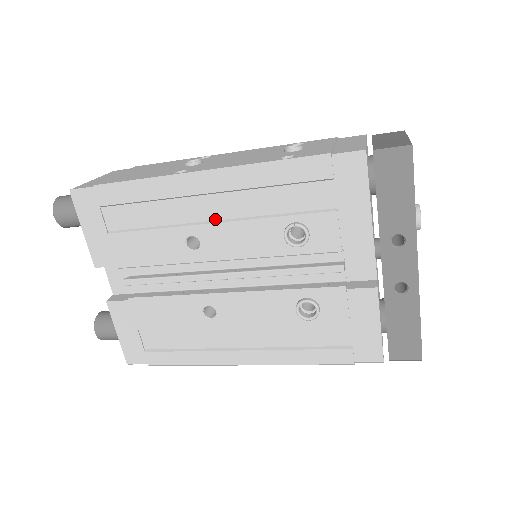
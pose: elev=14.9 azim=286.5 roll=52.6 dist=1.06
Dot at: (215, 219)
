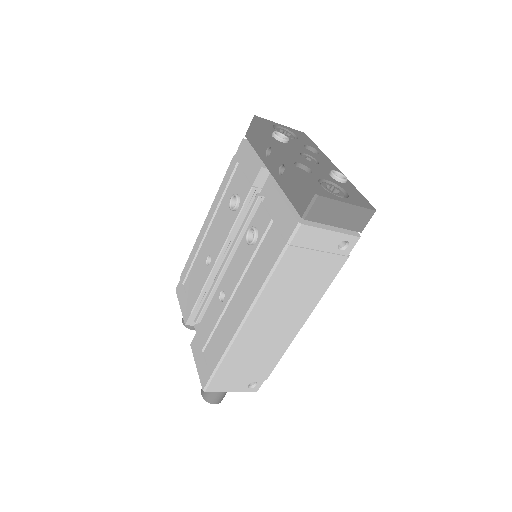
Dot at: (213, 238)
